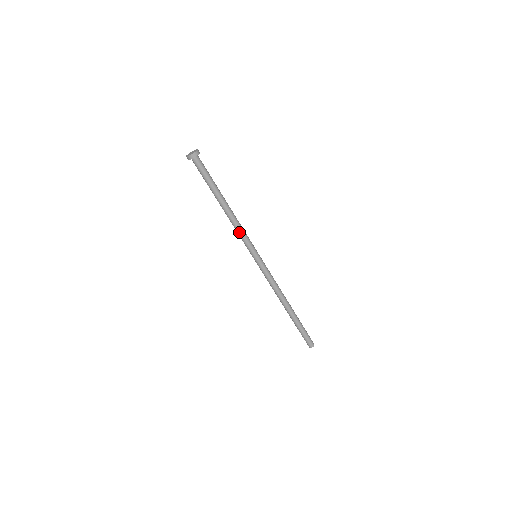
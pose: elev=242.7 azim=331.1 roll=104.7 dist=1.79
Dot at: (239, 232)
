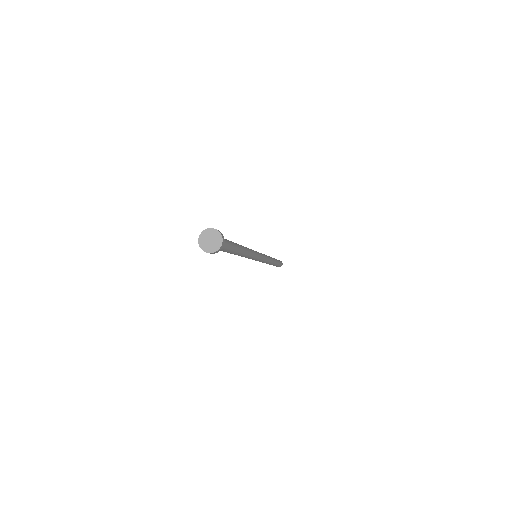
Dot at: occluded
